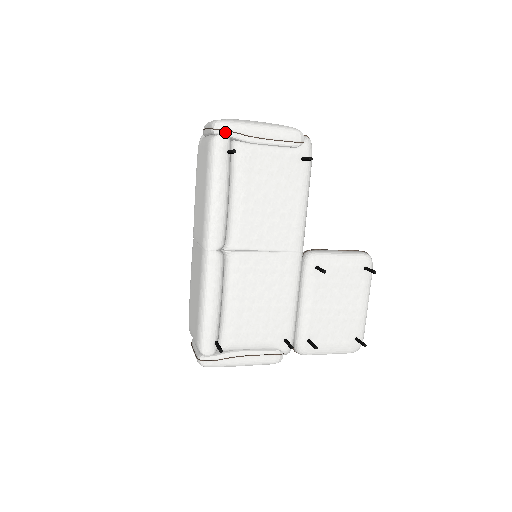
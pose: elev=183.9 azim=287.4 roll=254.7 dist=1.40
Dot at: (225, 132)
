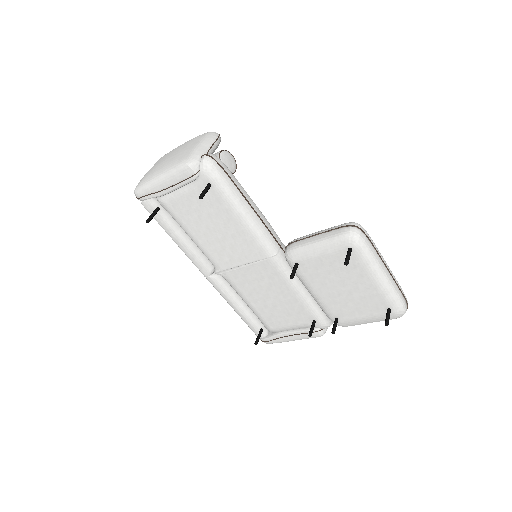
Dot at: (142, 198)
